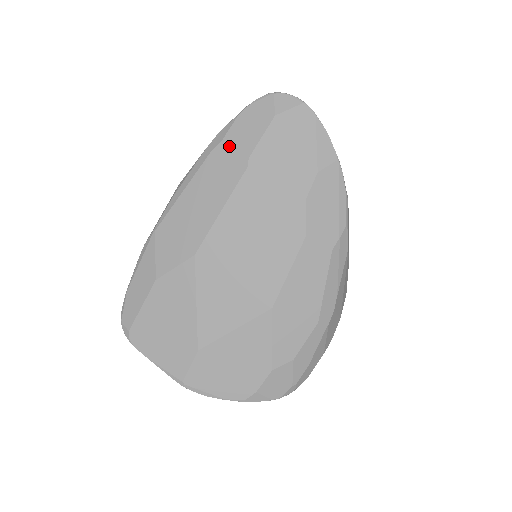
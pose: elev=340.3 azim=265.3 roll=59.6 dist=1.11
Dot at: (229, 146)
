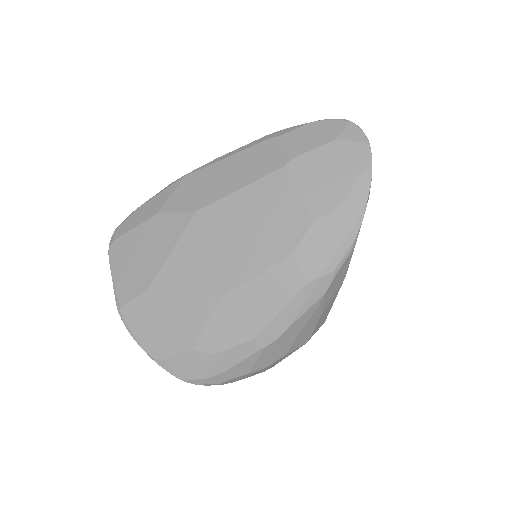
Dot at: (283, 142)
